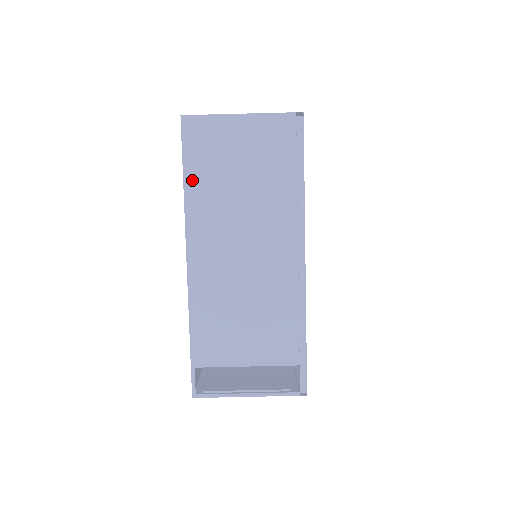
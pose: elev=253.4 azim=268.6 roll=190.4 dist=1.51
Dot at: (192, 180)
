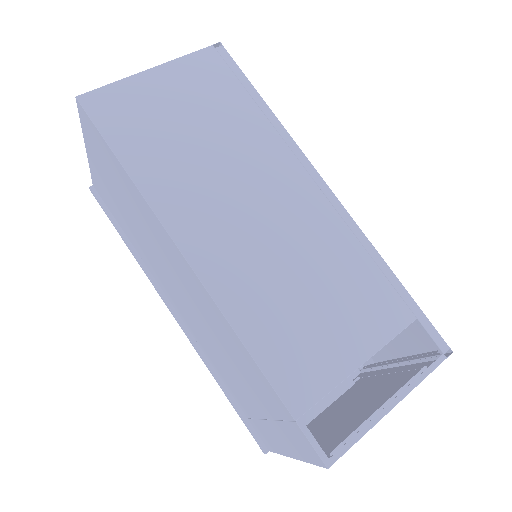
Dot at: (136, 164)
